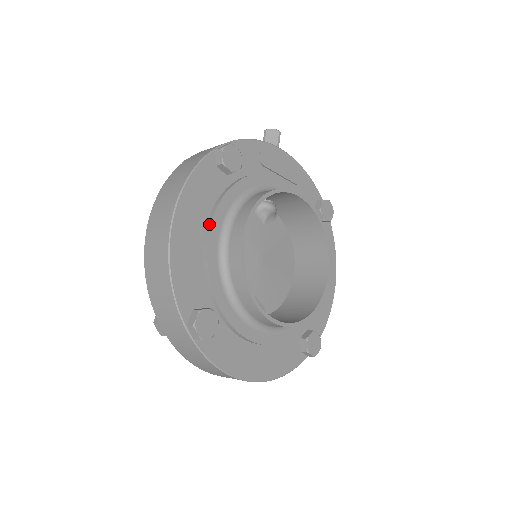
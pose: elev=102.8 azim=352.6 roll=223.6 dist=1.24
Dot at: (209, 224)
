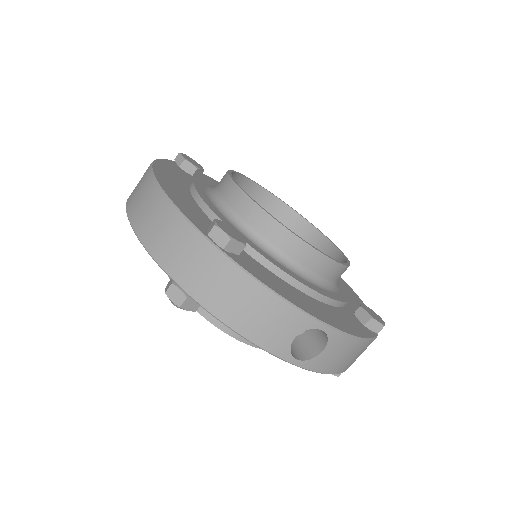
Dot at: (192, 186)
